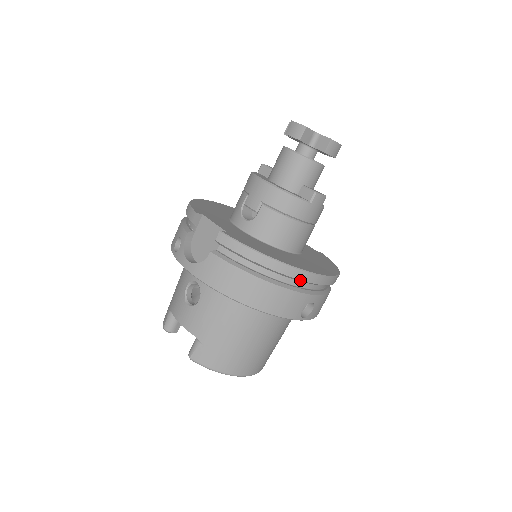
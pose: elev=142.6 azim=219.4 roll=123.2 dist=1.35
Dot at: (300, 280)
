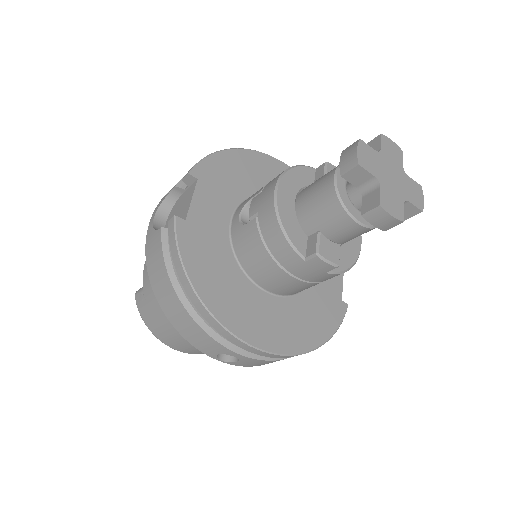
Dot at: (218, 331)
